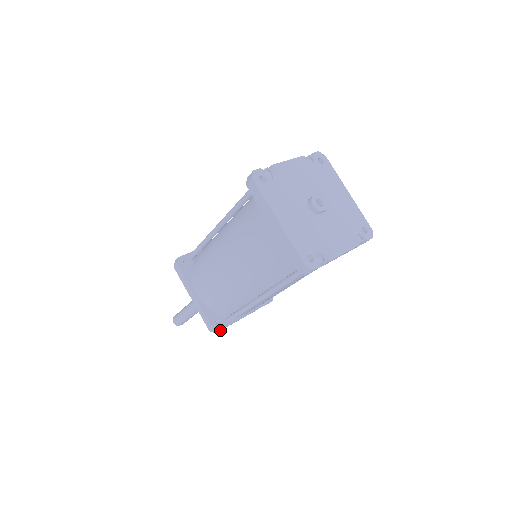
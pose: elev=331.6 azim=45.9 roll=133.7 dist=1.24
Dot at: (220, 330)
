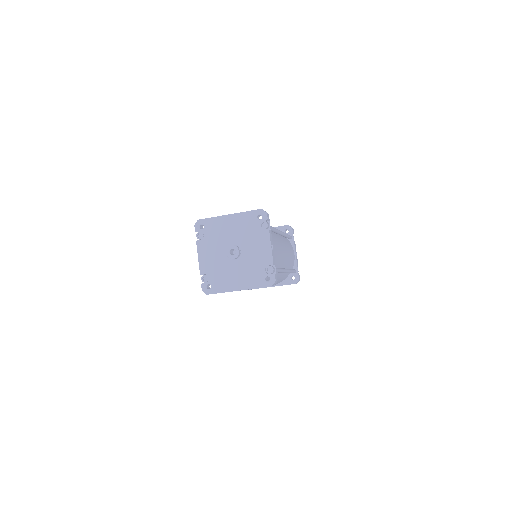
Dot at: (299, 279)
